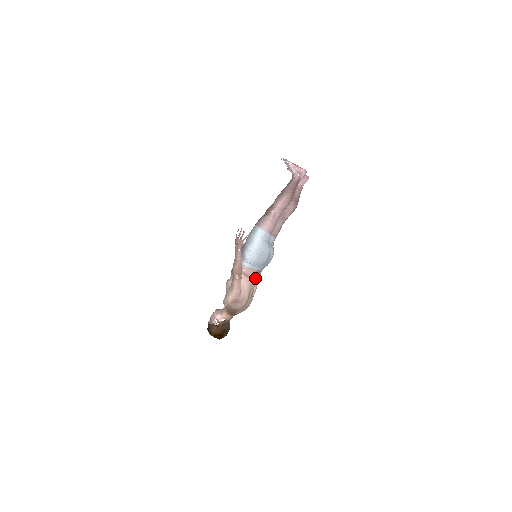
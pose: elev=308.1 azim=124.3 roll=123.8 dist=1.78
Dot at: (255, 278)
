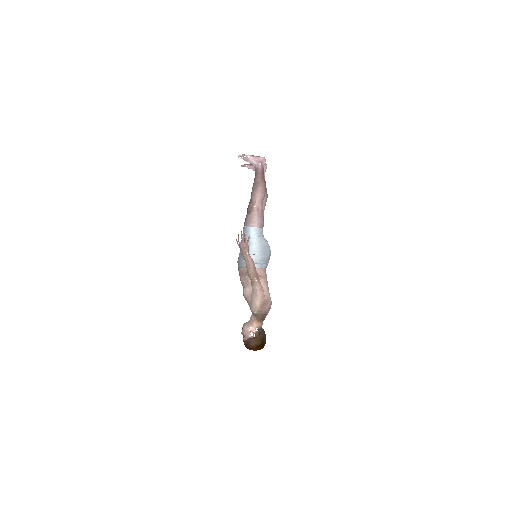
Dot at: occluded
